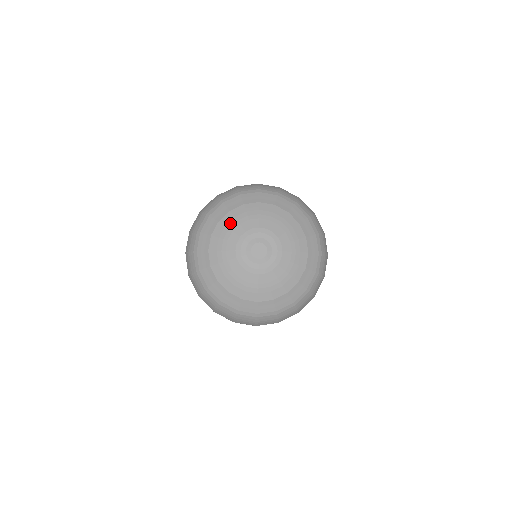
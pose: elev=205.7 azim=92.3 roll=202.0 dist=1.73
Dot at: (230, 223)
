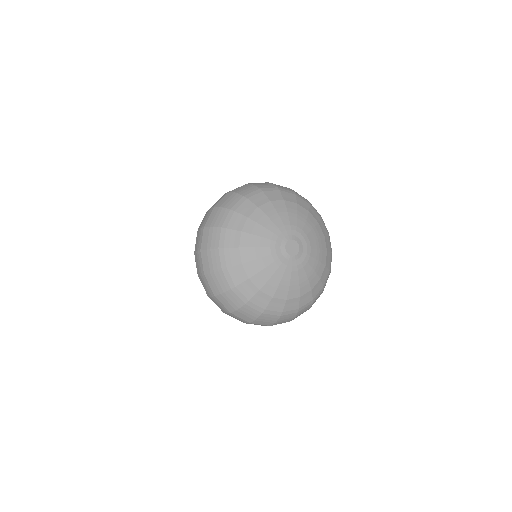
Dot at: (270, 212)
